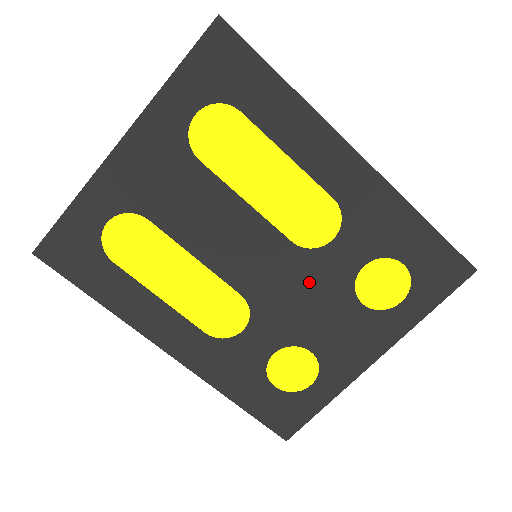
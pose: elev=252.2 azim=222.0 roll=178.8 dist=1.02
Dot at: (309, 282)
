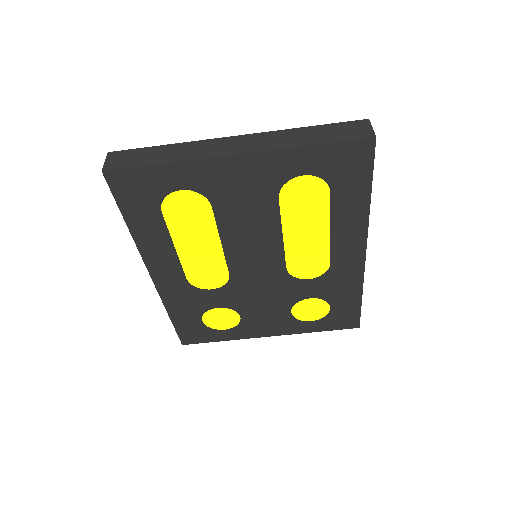
Dot at: (275, 289)
